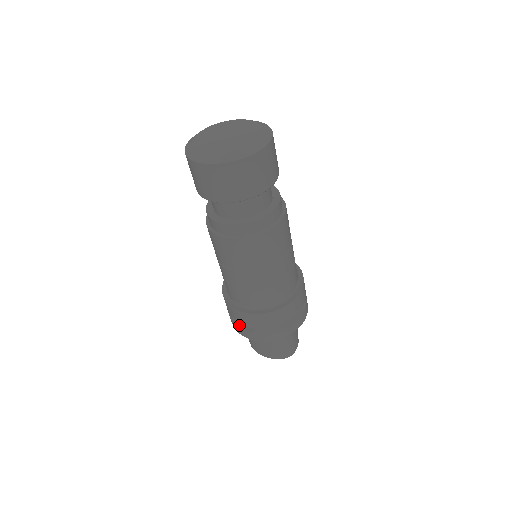
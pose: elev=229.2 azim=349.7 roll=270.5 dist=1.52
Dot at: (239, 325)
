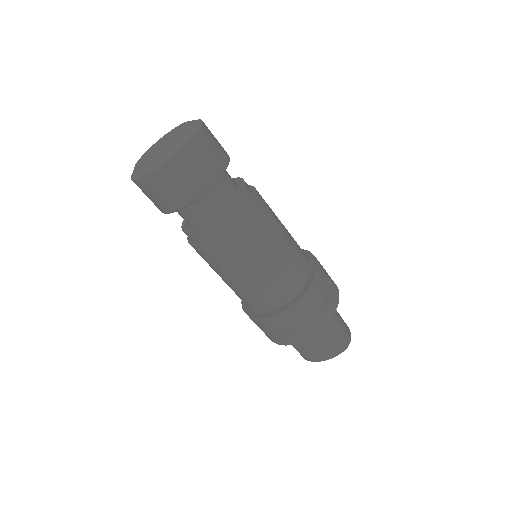
Dot at: (279, 336)
